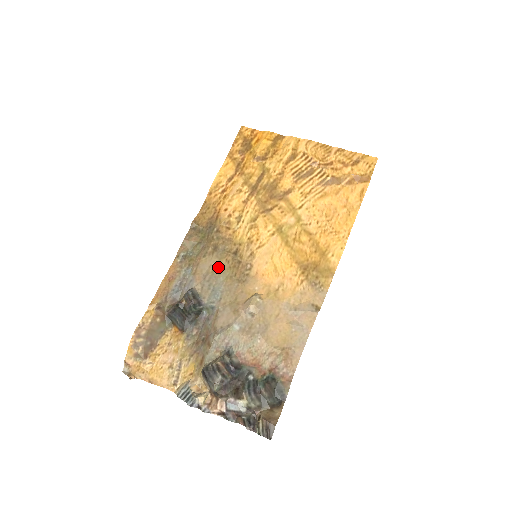
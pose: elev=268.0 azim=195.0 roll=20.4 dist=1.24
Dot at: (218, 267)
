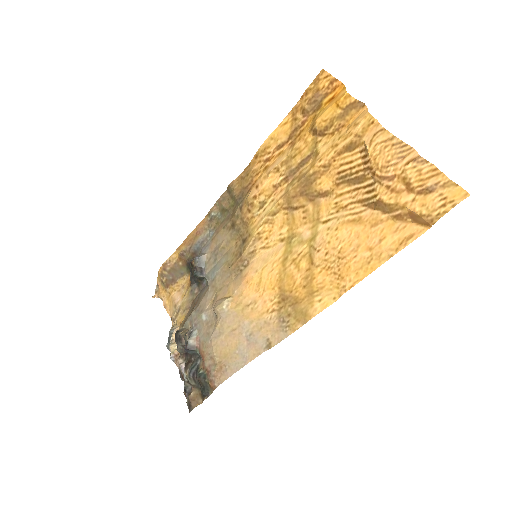
Dot at: (227, 246)
